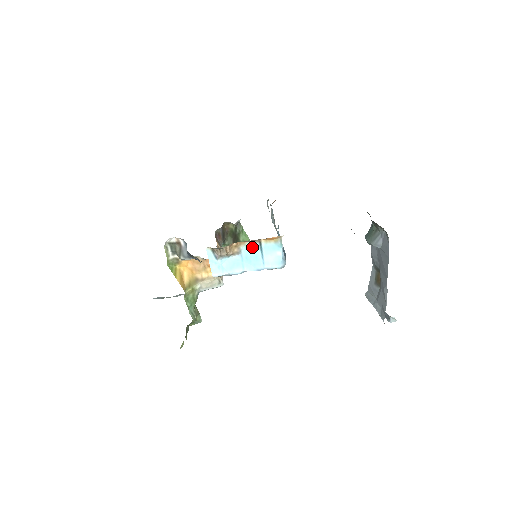
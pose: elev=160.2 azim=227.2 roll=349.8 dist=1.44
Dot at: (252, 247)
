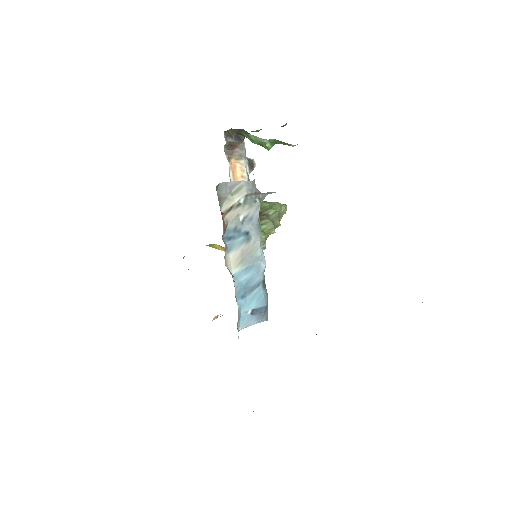
Dot at: occluded
